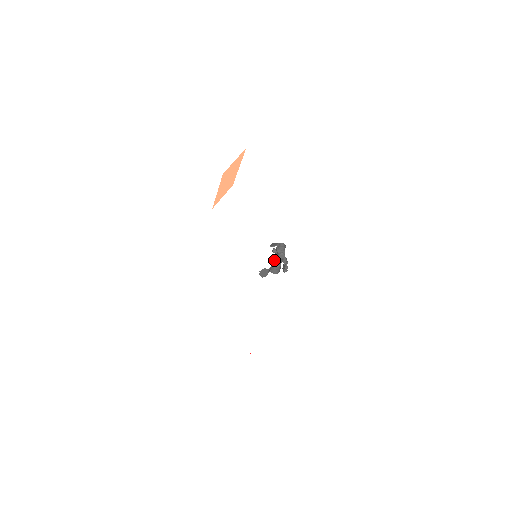
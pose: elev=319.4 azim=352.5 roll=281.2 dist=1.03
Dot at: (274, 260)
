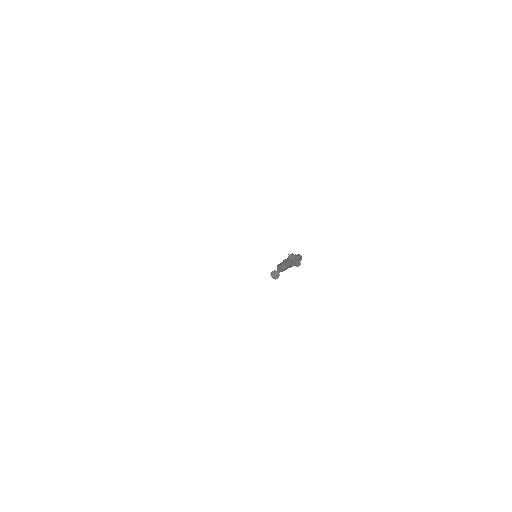
Dot at: (288, 266)
